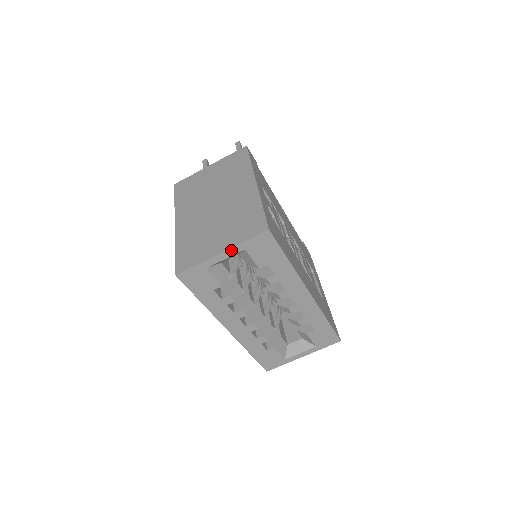
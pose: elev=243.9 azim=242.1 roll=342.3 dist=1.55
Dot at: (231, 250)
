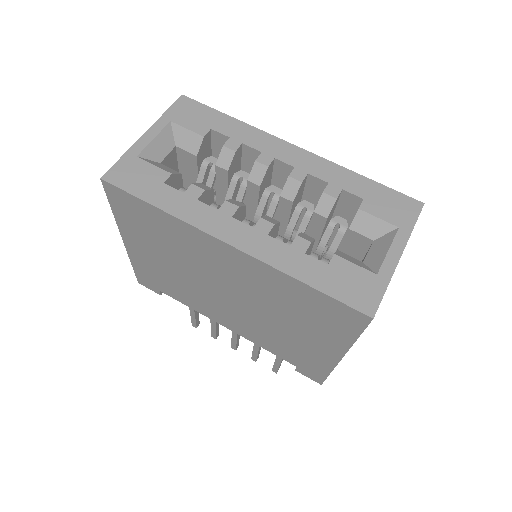
Dot at: (154, 127)
